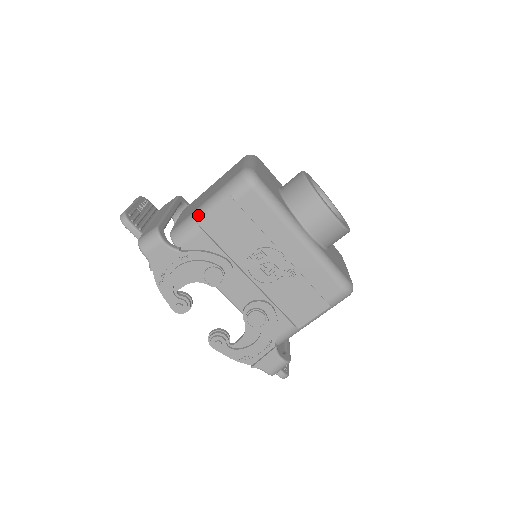
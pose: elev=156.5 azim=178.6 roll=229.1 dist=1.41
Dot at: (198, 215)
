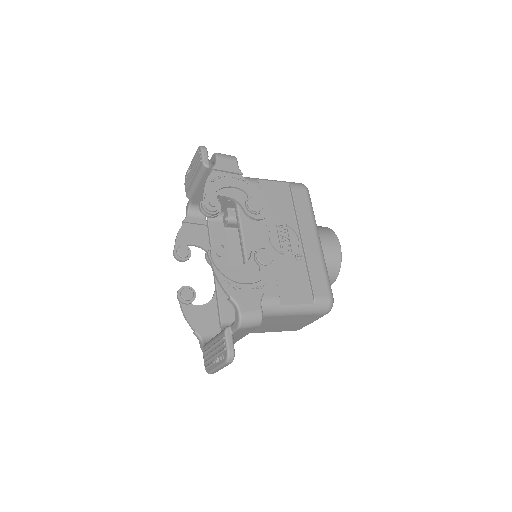
Dot at: occluded
